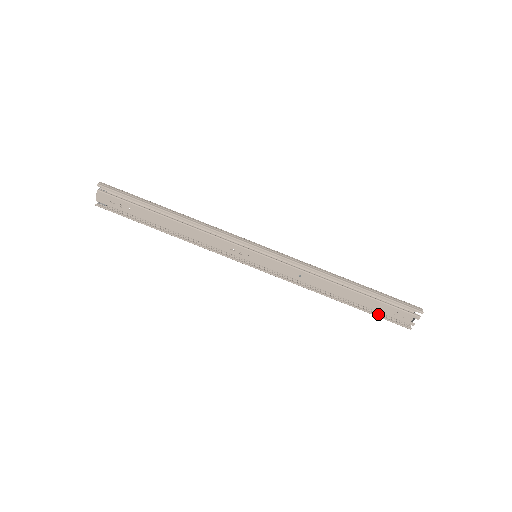
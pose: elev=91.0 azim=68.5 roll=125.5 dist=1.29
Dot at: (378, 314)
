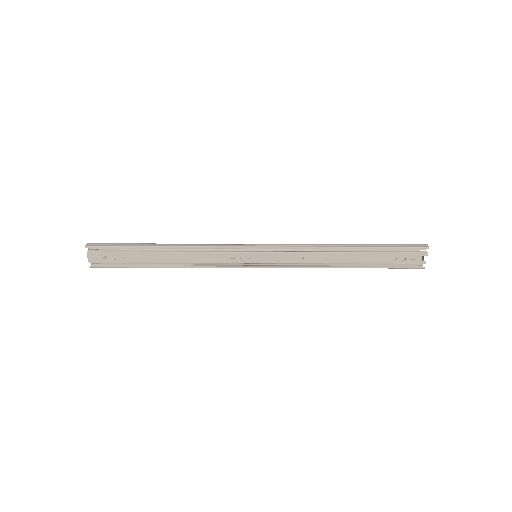
Dot at: (389, 266)
